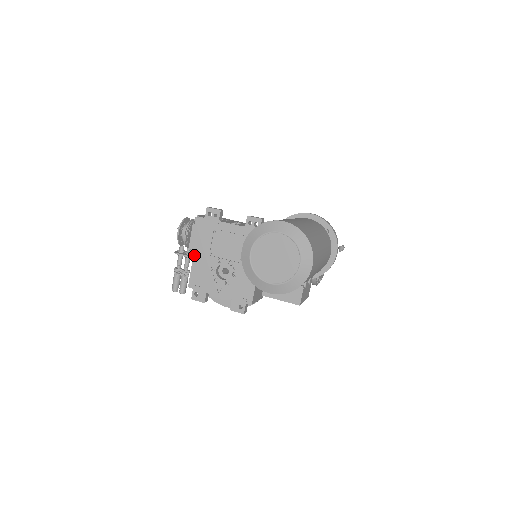
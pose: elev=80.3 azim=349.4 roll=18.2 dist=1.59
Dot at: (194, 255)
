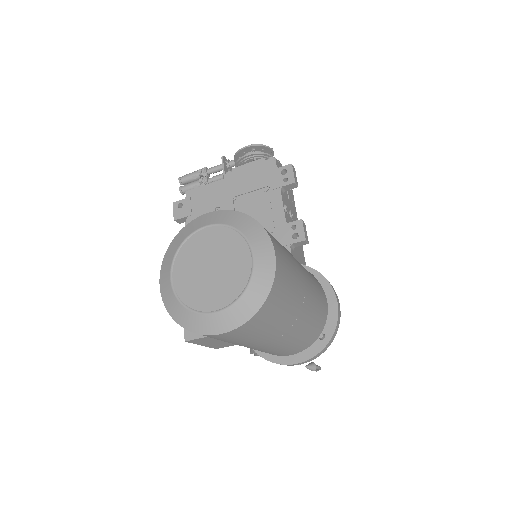
Dot at: (226, 179)
